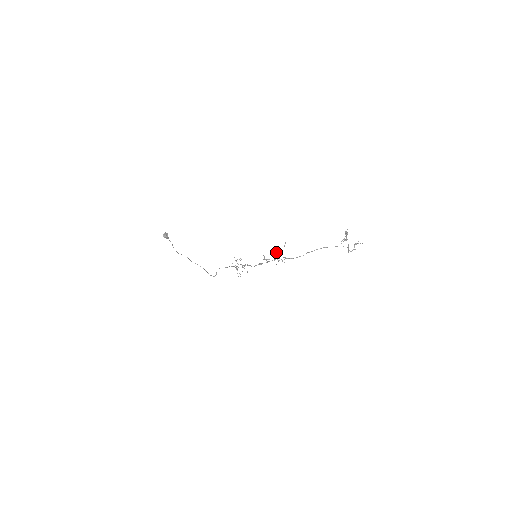
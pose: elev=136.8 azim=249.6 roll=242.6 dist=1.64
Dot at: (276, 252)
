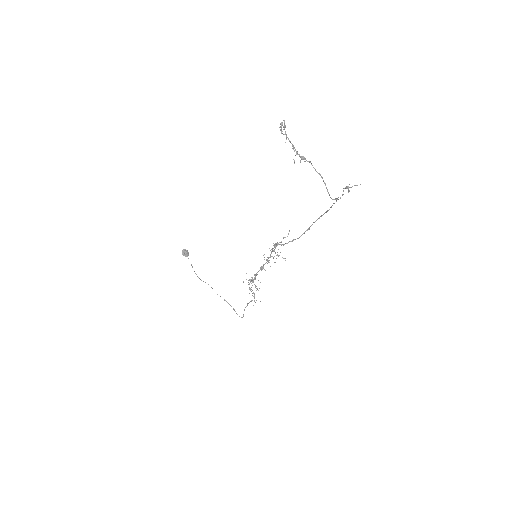
Dot at: occluded
